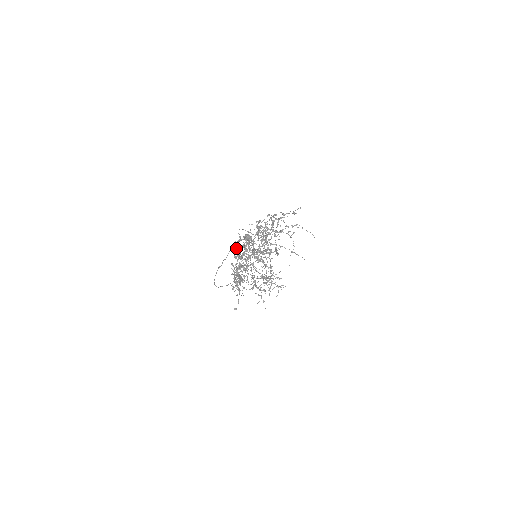
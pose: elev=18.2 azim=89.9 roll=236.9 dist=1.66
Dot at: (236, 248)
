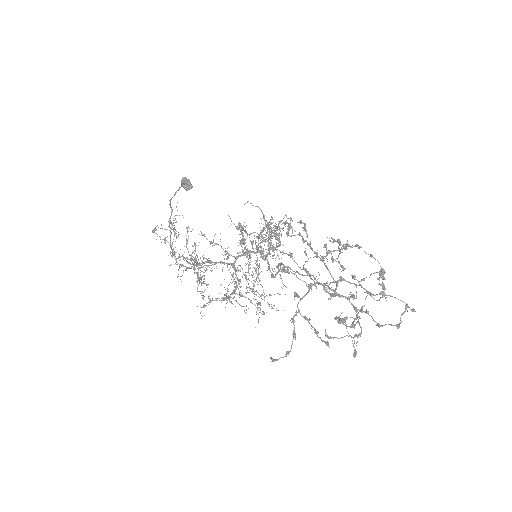
Dot at: occluded
